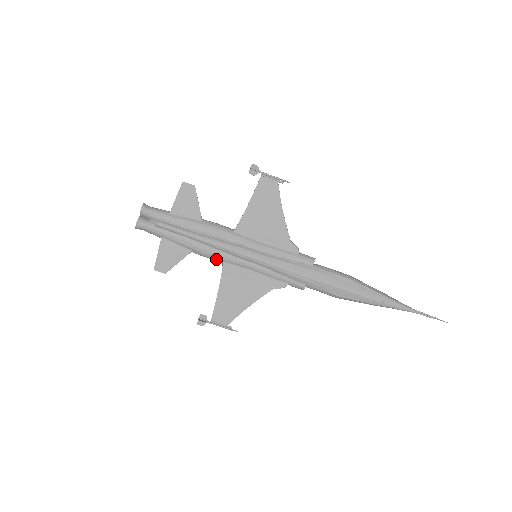
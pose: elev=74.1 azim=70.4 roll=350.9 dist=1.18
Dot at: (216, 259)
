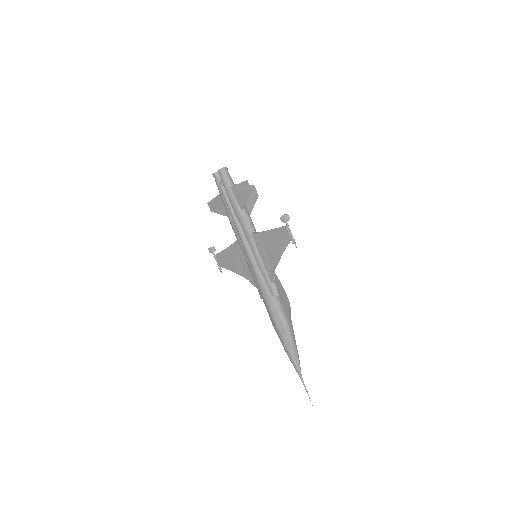
Dot at: (235, 234)
